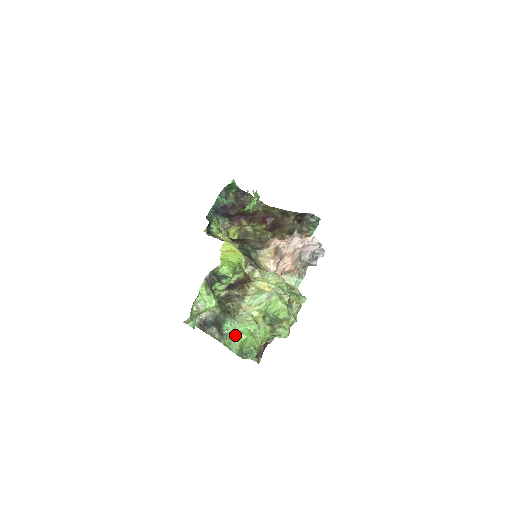
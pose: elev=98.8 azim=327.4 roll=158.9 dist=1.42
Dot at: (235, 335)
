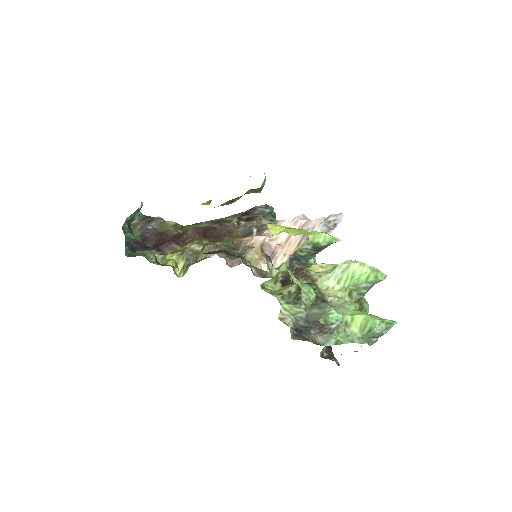
Dot at: (347, 323)
